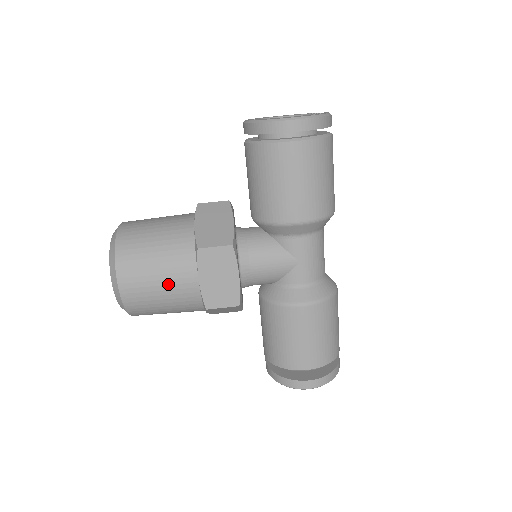
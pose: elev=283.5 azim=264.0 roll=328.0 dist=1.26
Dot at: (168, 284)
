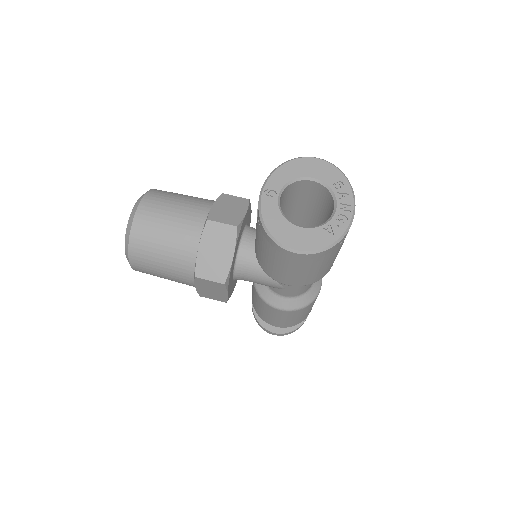
Dot at: (171, 279)
